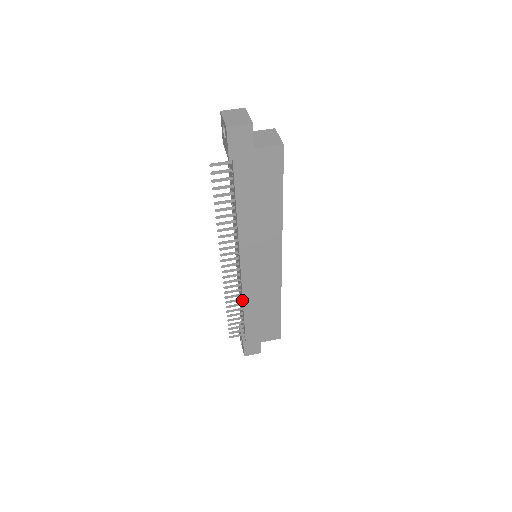
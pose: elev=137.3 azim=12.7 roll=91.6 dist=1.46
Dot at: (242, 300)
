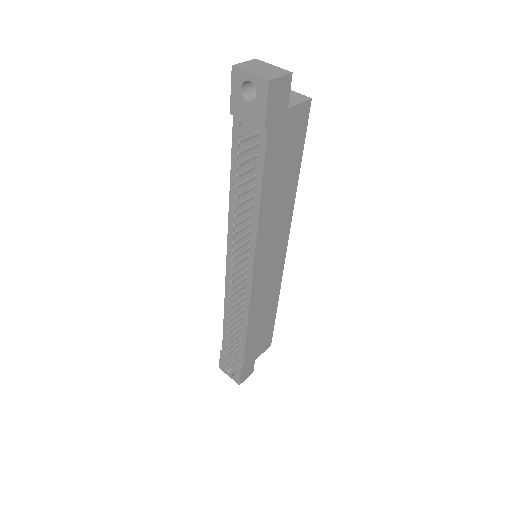
Dot at: (246, 316)
